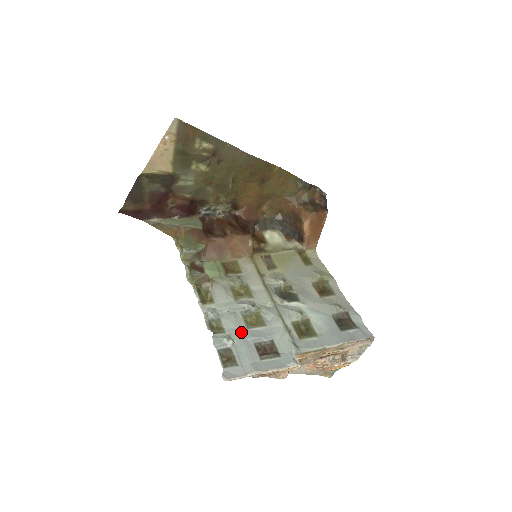
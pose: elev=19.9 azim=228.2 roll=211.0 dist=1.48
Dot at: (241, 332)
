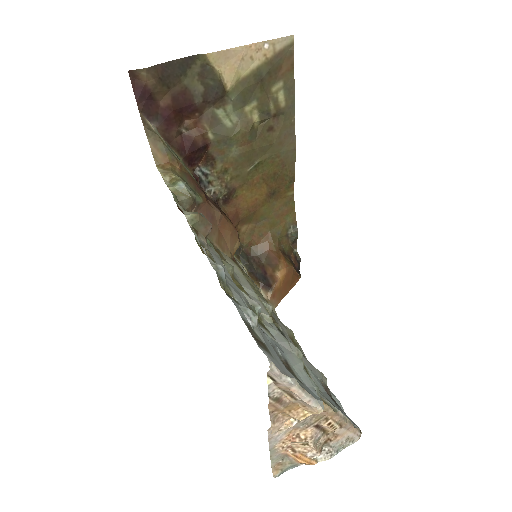
Dot at: occluded
